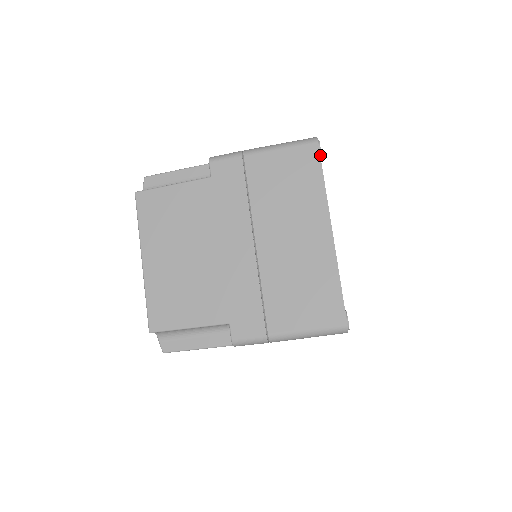
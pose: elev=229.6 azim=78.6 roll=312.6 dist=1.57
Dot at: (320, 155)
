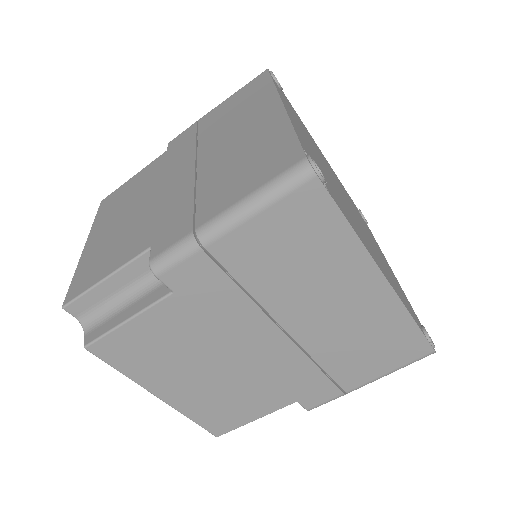
Dot at: (275, 80)
